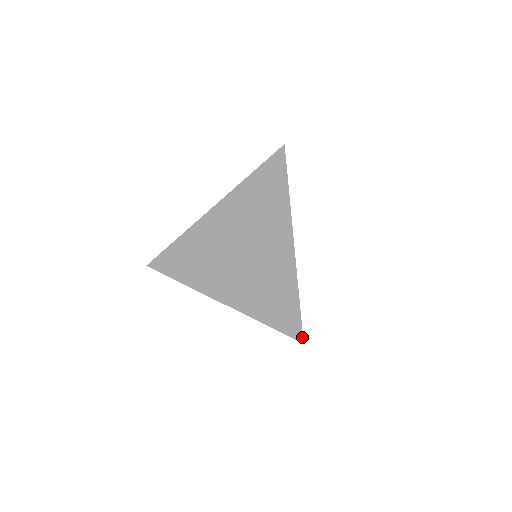
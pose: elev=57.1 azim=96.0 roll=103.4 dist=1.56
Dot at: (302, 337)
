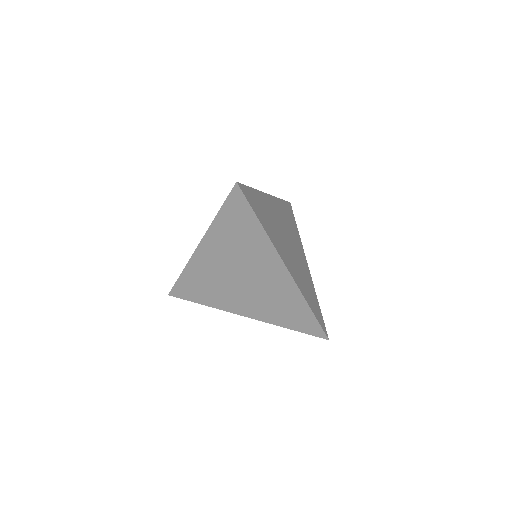
Dot at: (326, 337)
